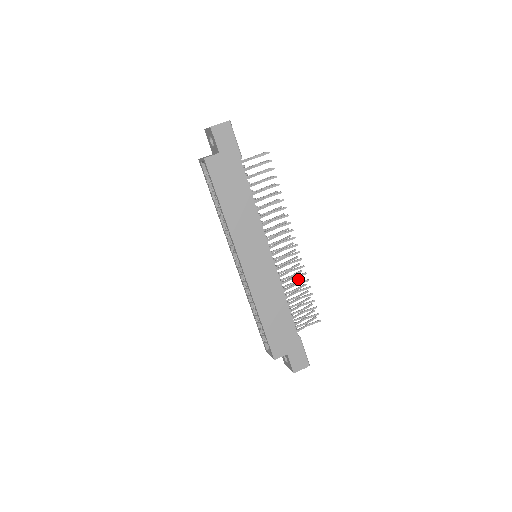
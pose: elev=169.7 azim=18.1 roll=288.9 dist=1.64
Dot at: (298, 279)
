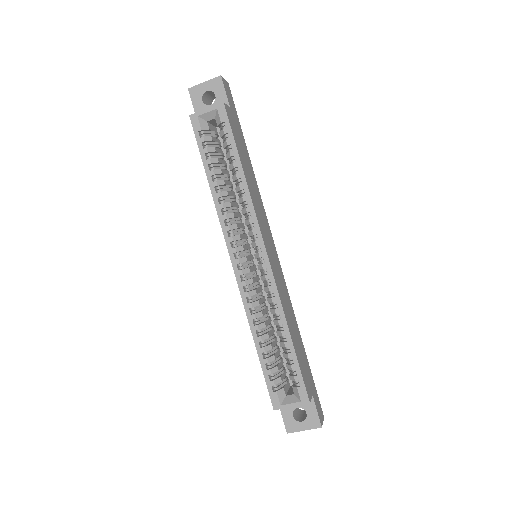
Dot at: occluded
